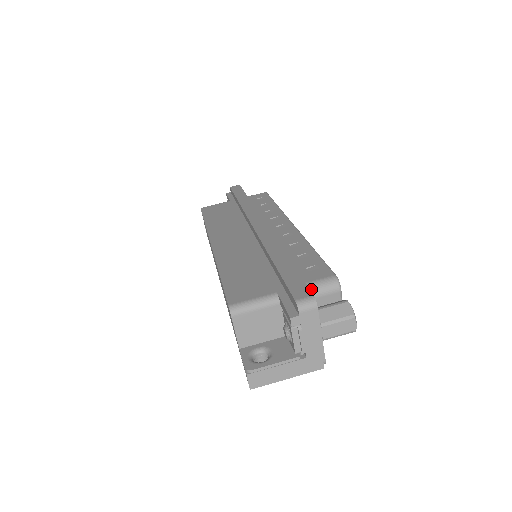
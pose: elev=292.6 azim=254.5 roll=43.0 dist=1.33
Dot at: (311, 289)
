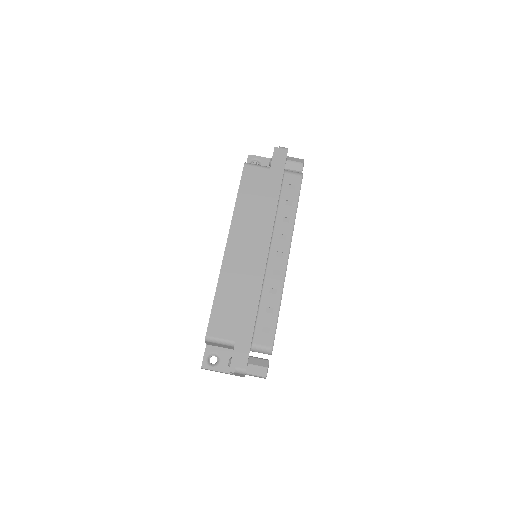
Dot at: (254, 349)
